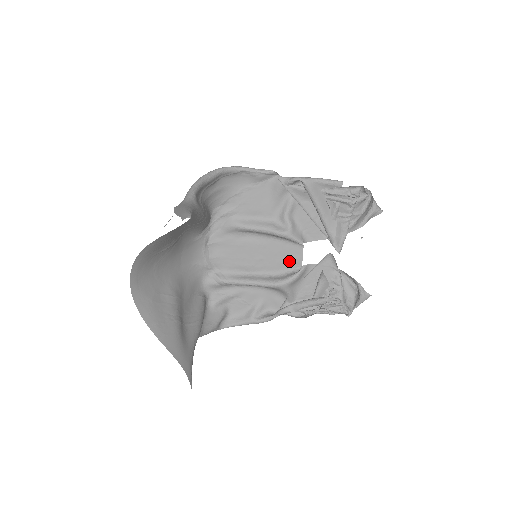
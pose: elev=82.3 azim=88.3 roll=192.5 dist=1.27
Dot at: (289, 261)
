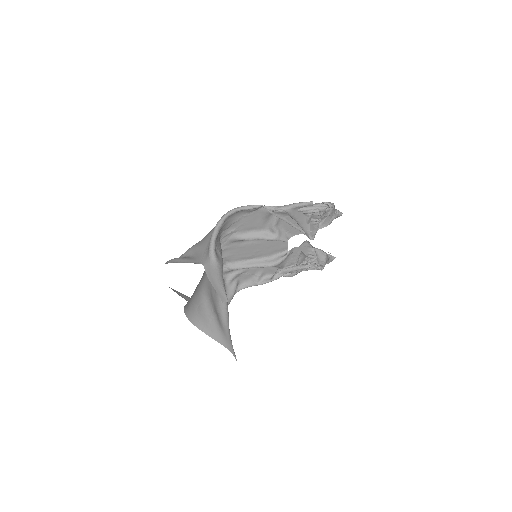
Dot at: (278, 249)
